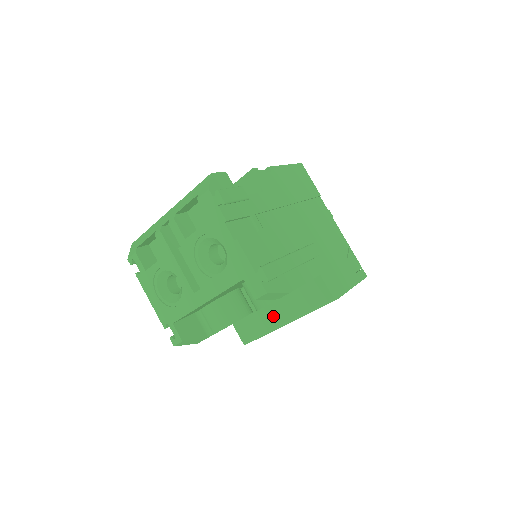
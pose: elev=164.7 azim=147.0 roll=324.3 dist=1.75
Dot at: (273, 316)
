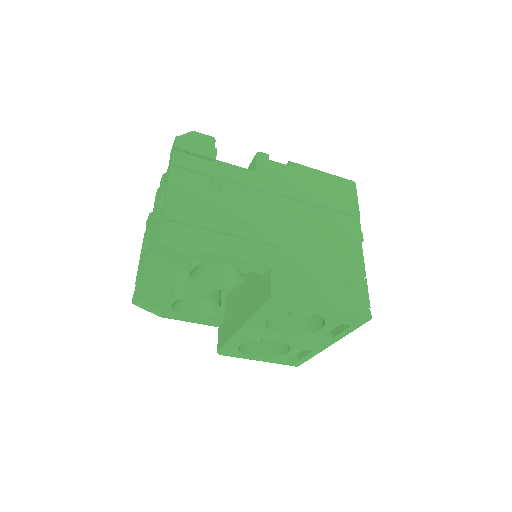
Dot at: (237, 319)
